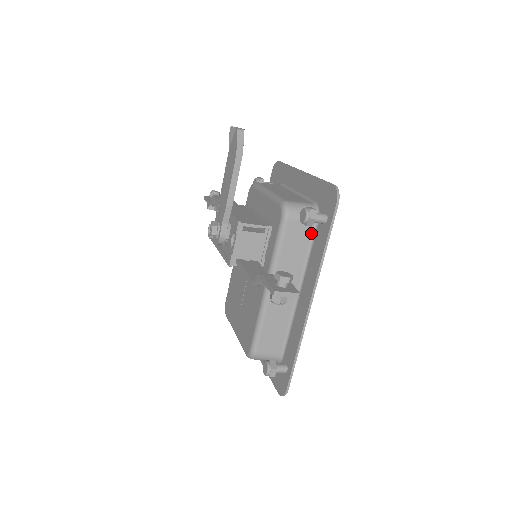
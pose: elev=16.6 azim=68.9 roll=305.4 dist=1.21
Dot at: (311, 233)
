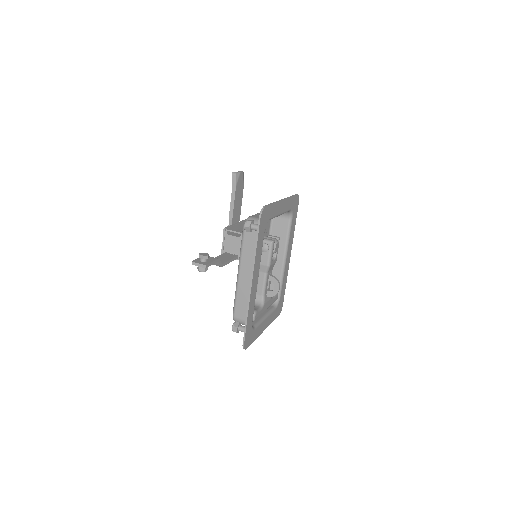
Dot at: occluded
